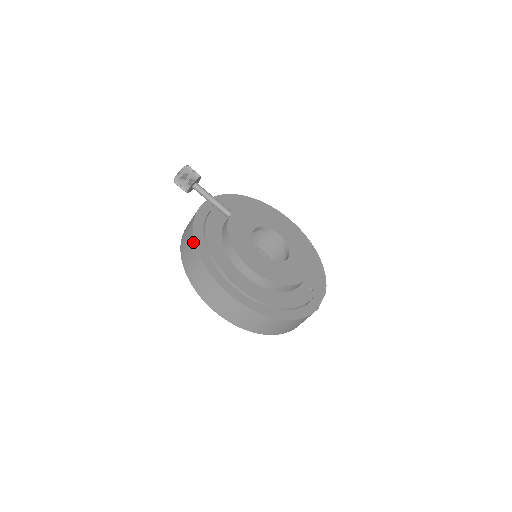
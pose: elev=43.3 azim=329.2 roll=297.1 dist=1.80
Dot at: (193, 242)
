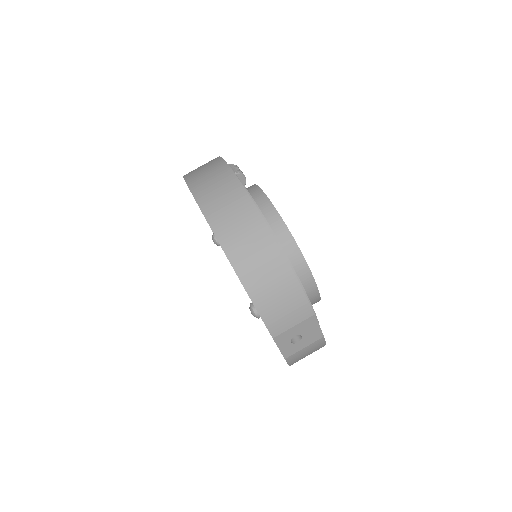
Dot at: occluded
